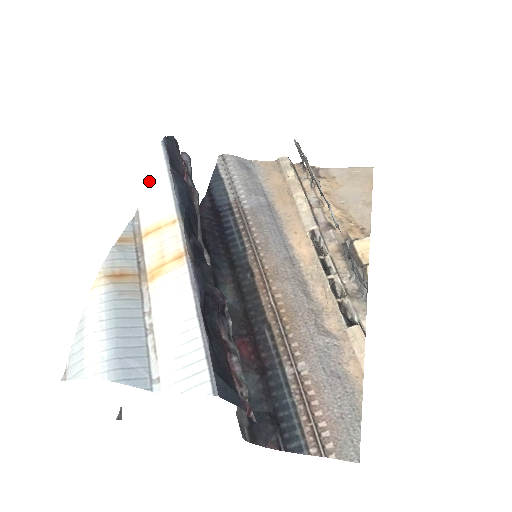
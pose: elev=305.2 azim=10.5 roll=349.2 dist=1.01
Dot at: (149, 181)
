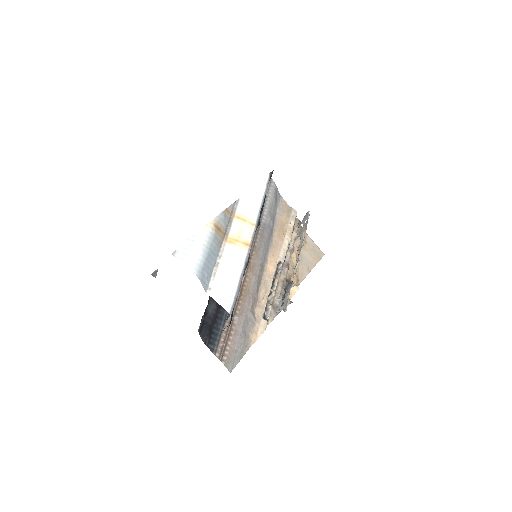
Dot at: (253, 190)
